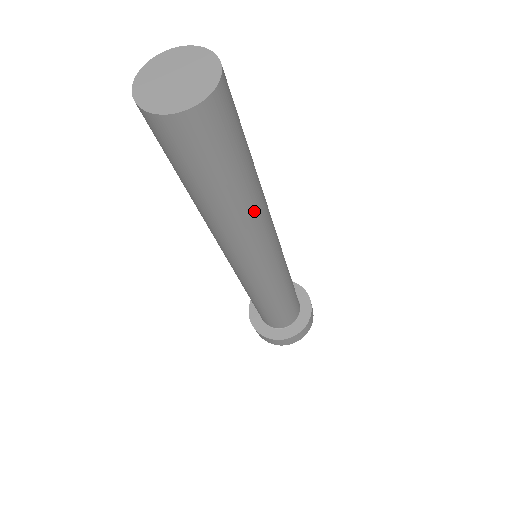
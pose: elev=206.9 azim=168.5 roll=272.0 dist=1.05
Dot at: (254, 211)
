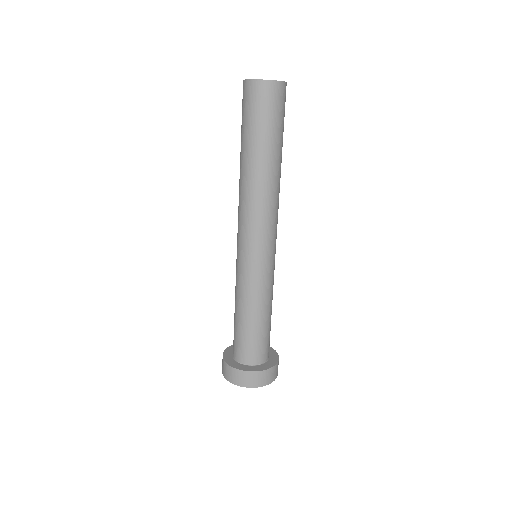
Dot at: (276, 180)
